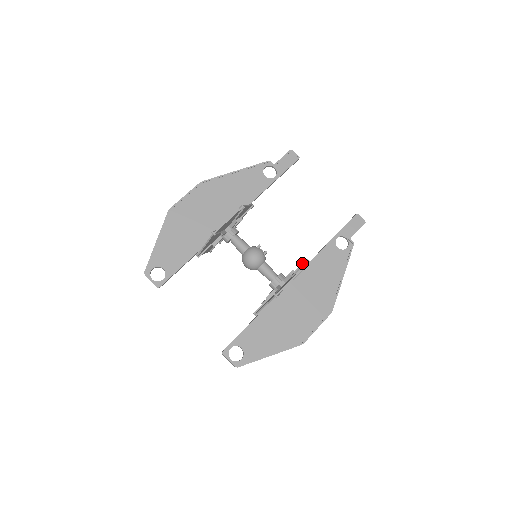
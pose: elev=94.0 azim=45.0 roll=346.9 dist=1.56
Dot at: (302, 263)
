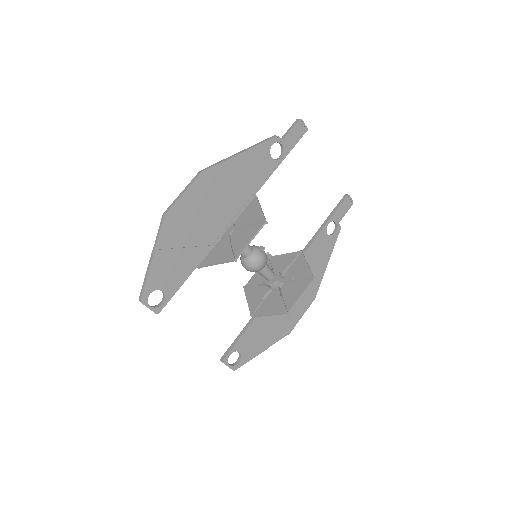
Dot at: (296, 256)
